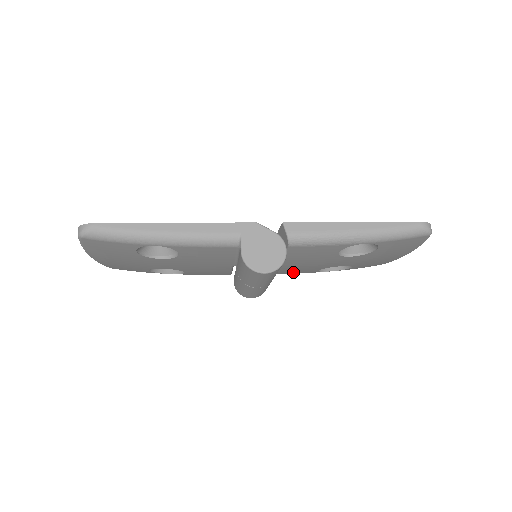
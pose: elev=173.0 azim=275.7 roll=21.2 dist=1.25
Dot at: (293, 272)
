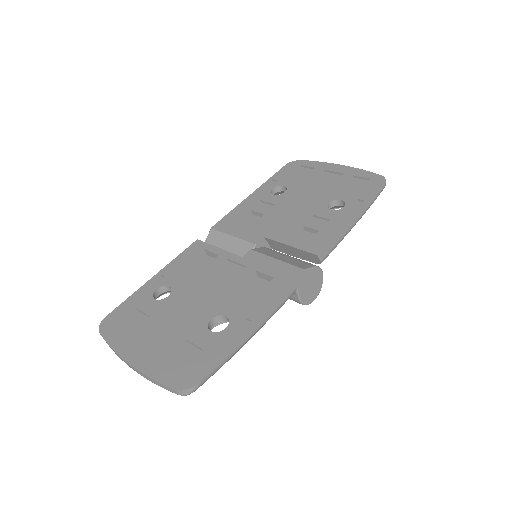
Dot at: occluded
